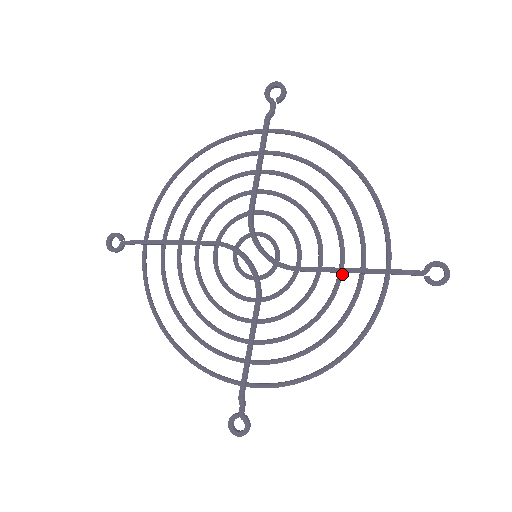
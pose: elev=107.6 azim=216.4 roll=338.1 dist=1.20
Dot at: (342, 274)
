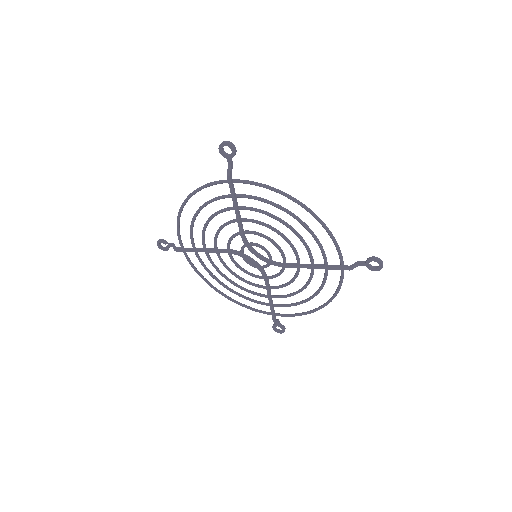
Dot at: occluded
